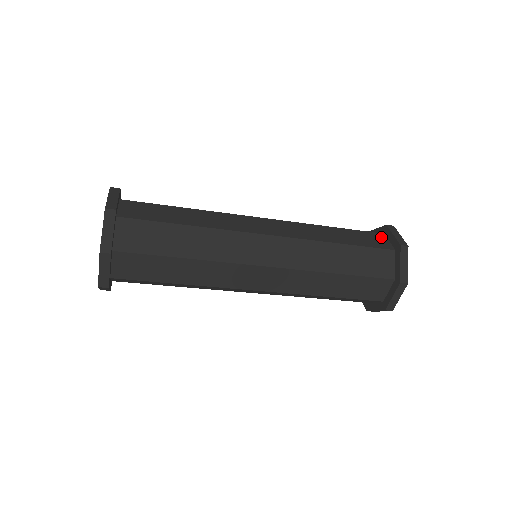
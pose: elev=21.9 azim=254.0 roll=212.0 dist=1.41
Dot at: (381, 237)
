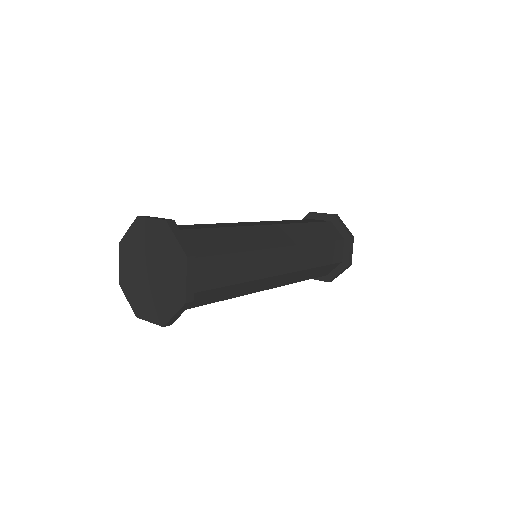
Dot at: (332, 226)
